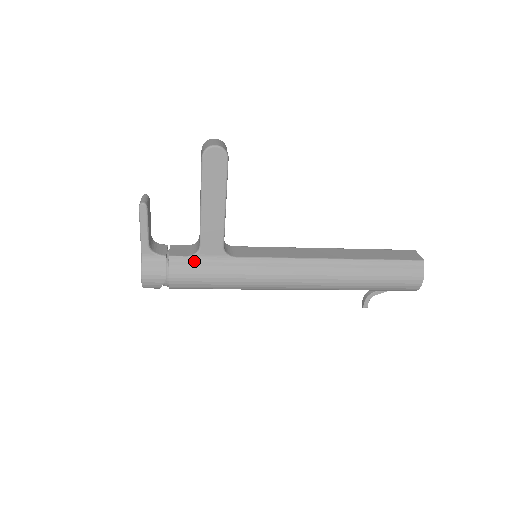
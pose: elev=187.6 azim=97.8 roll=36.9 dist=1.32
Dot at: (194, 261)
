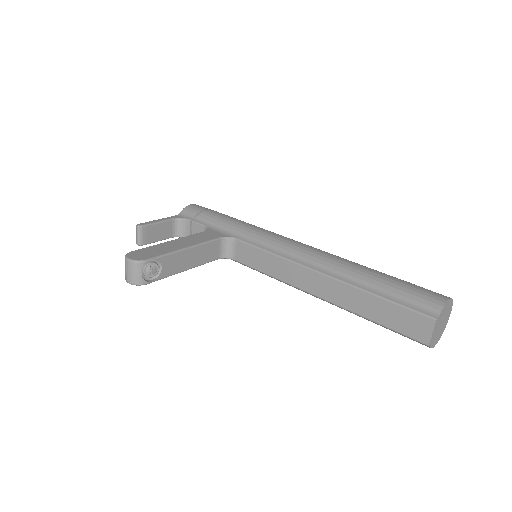
Dot at: occluded
